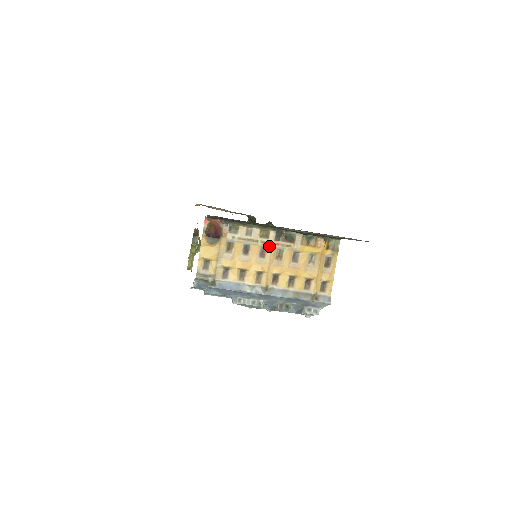
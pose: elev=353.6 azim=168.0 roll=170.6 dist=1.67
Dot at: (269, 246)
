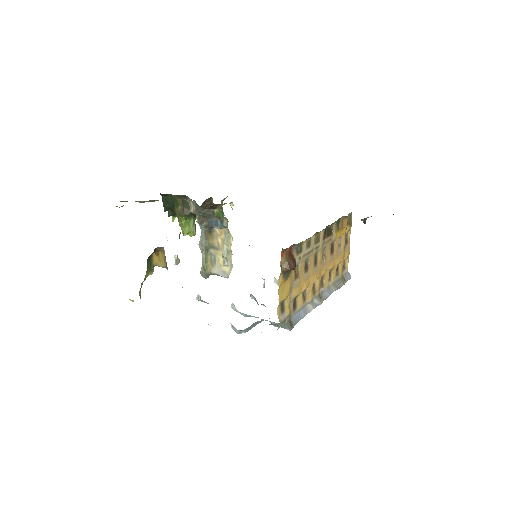
Dot at: (319, 249)
